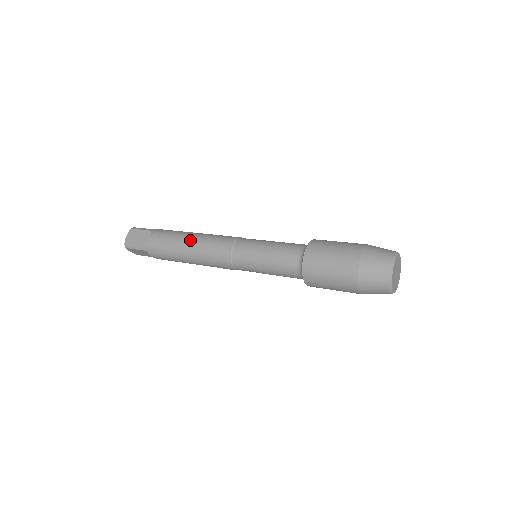
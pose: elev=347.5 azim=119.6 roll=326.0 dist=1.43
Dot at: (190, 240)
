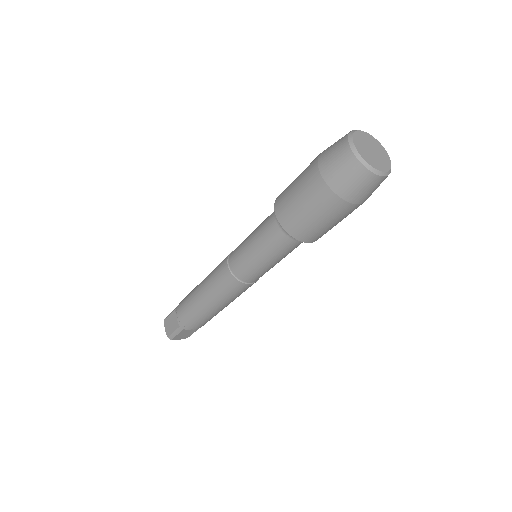
Dot at: (200, 291)
